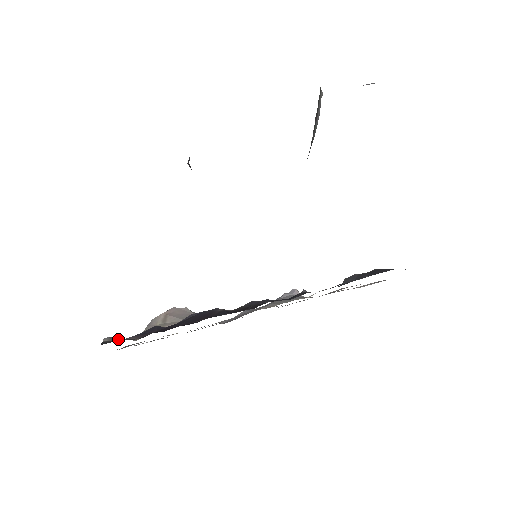
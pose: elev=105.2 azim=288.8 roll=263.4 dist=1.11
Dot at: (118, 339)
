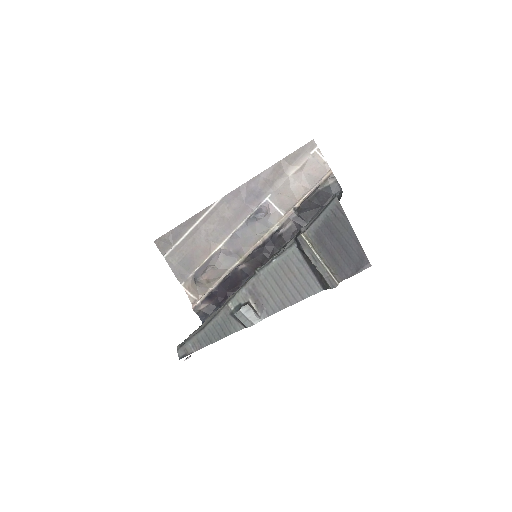
Dot at: (200, 307)
